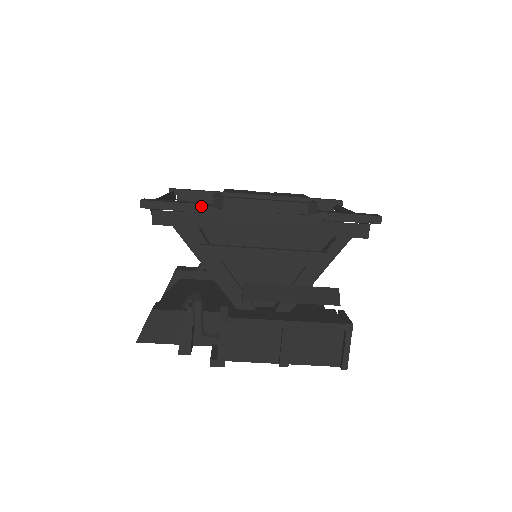
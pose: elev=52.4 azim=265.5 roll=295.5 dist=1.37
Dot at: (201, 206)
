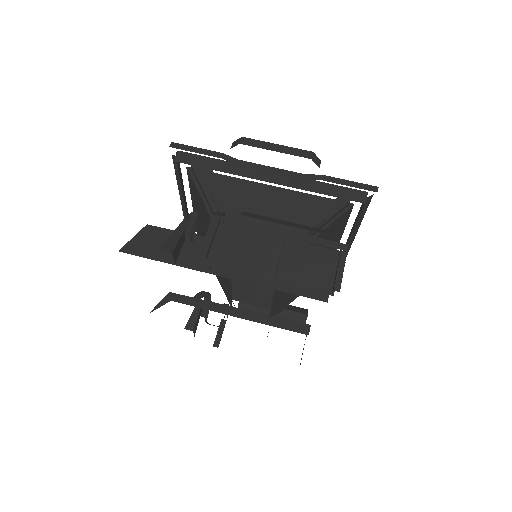
Dot at: (220, 154)
